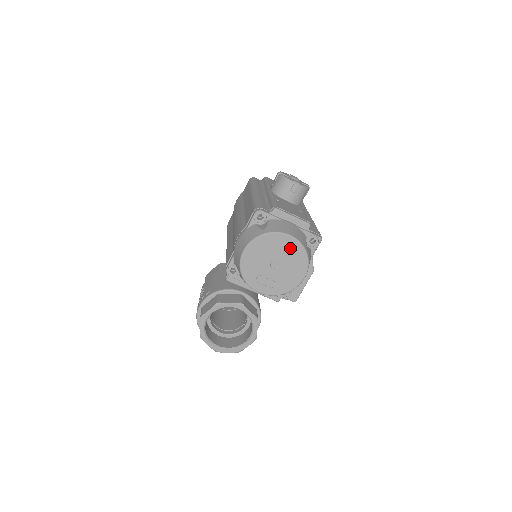
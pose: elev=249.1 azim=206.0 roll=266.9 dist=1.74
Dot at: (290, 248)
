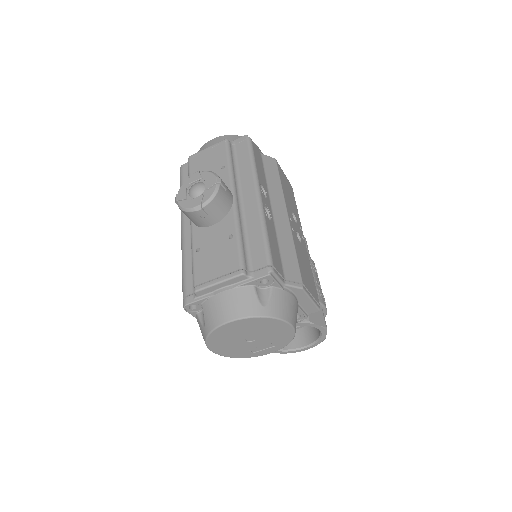
Dot at: (244, 326)
